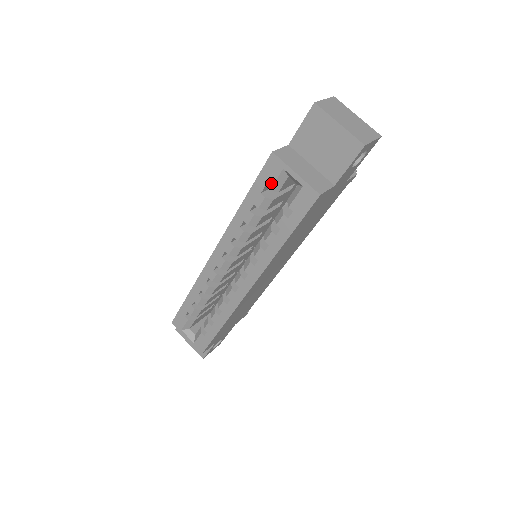
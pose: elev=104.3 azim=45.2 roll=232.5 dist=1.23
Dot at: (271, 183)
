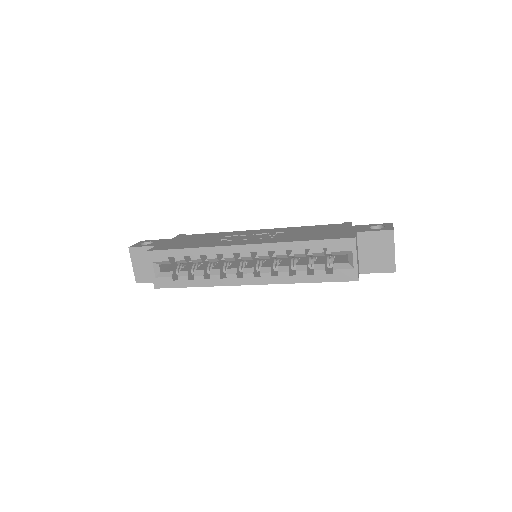
Dot at: (336, 250)
